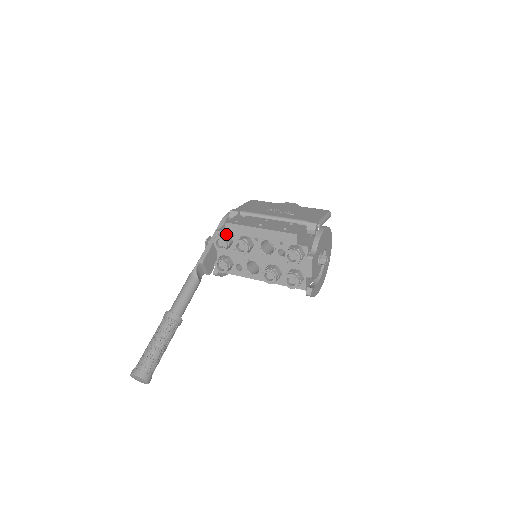
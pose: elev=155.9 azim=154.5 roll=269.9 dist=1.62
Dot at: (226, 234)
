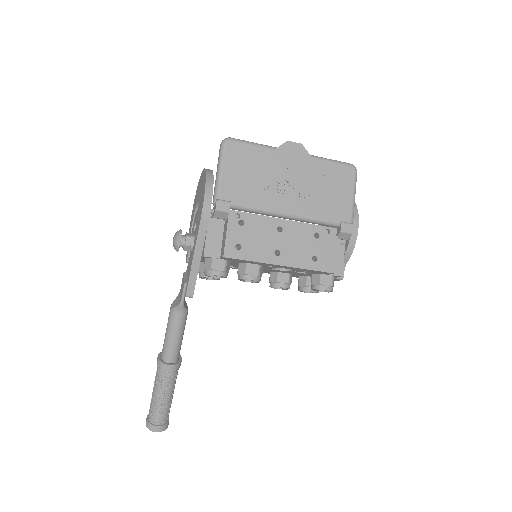
Dot at: (224, 265)
